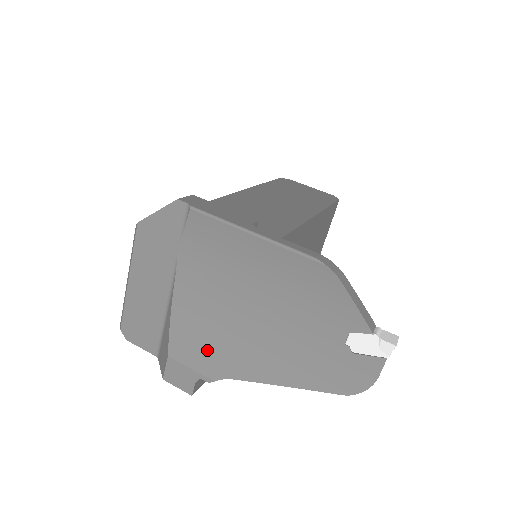
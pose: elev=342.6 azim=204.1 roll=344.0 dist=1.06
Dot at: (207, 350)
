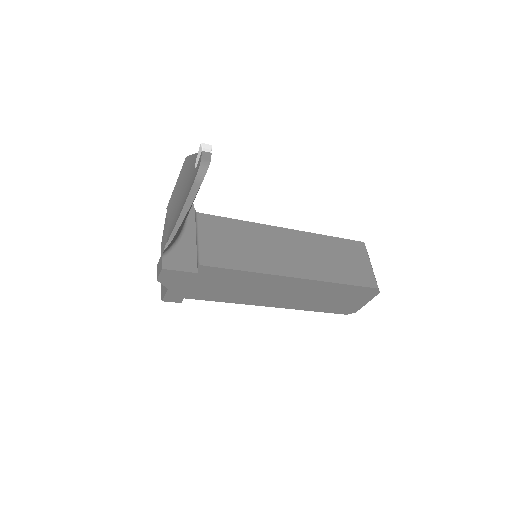
Dot at: occluded
